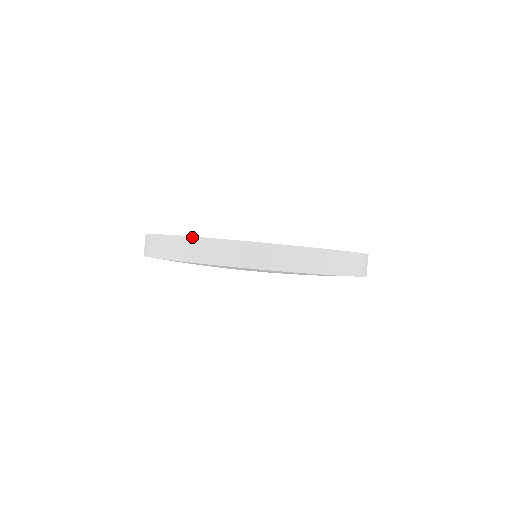
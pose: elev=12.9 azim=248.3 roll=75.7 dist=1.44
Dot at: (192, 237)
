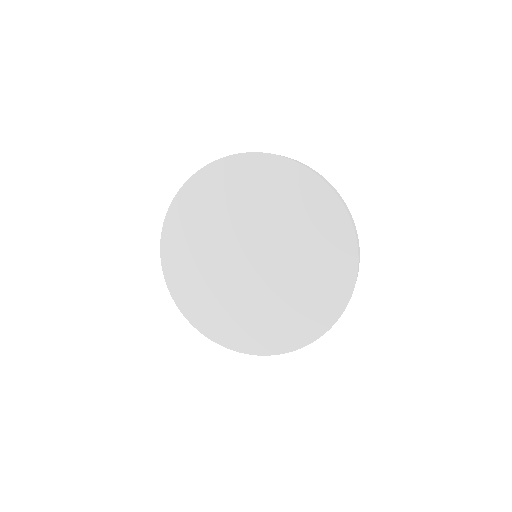
Dot at: occluded
